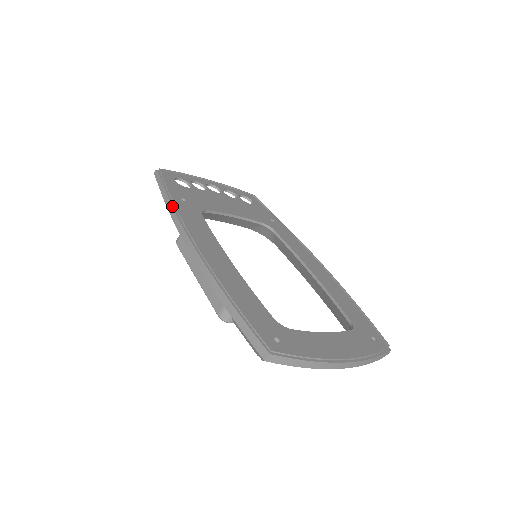
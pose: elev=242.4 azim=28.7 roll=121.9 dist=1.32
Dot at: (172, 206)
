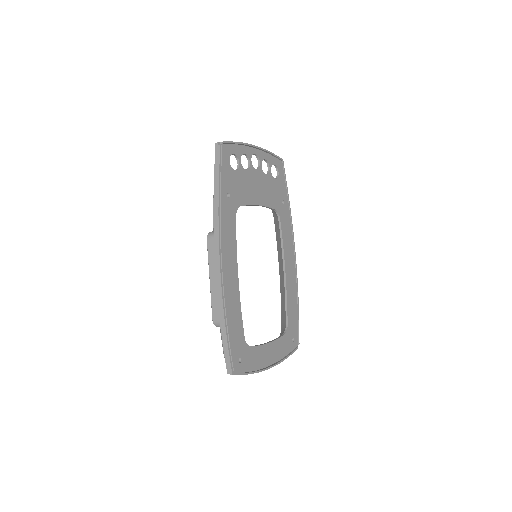
Dot at: (218, 211)
